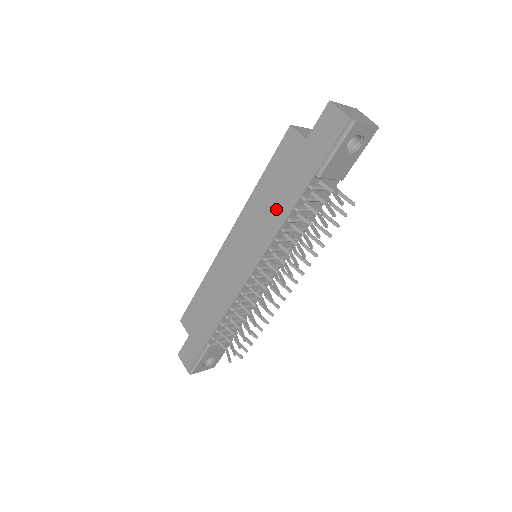
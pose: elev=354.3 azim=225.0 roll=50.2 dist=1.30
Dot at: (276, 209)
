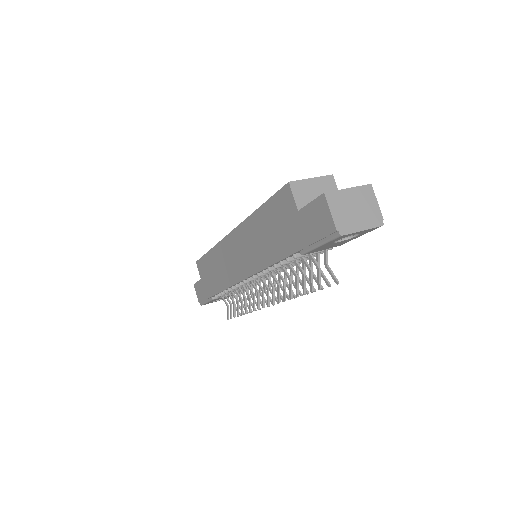
Dot at: (266, 249)
